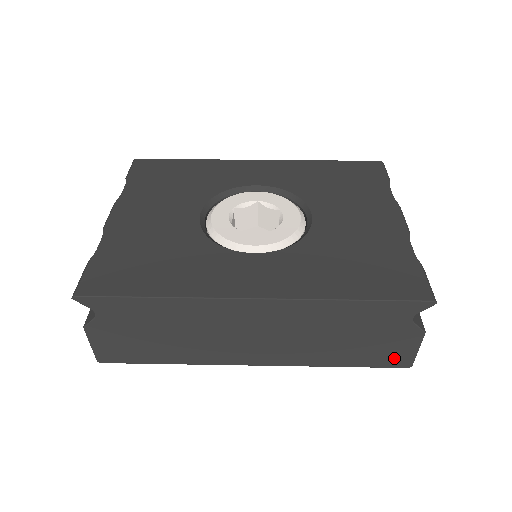
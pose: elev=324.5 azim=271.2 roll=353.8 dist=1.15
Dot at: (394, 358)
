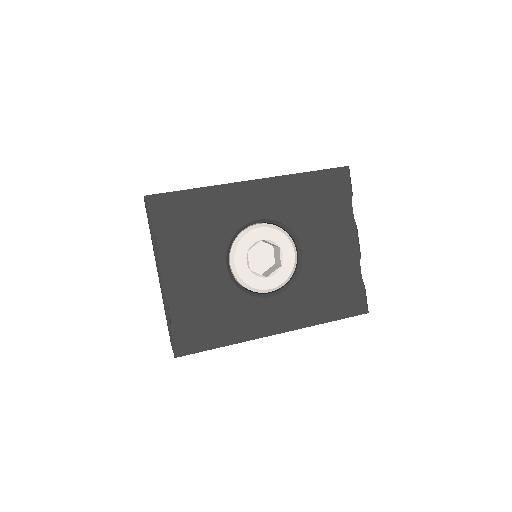
Dot at: occluded
